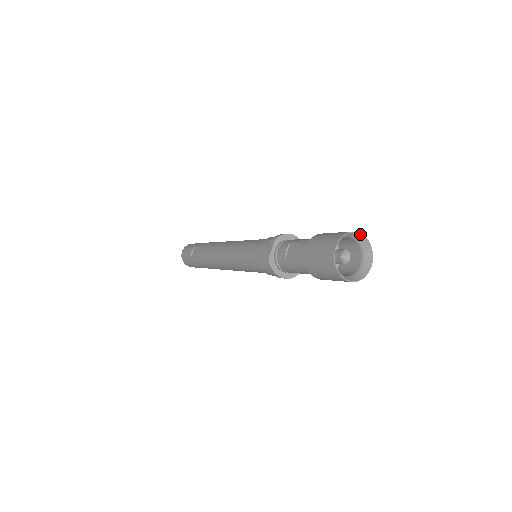
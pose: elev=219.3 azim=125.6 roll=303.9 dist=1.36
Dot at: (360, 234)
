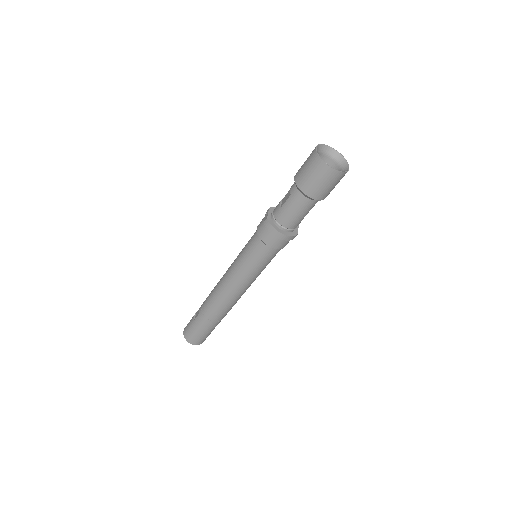
Dot at: (332, 148)
